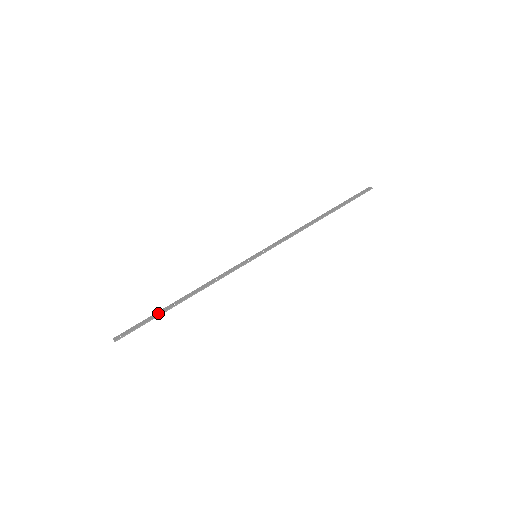
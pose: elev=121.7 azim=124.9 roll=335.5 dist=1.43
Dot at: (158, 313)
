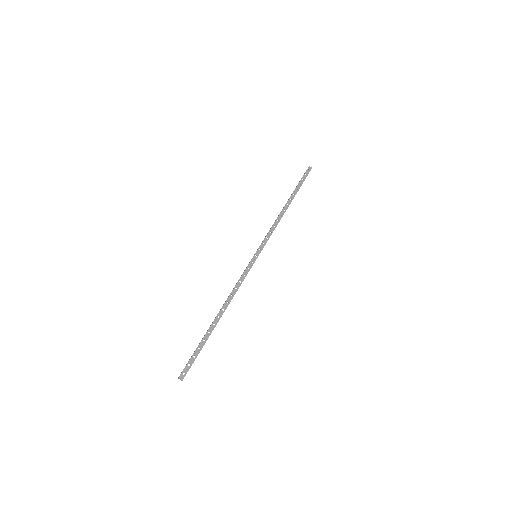
Dot at: (205, 339)
